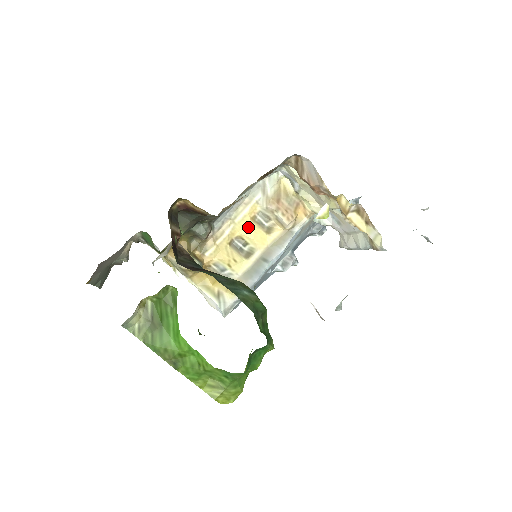
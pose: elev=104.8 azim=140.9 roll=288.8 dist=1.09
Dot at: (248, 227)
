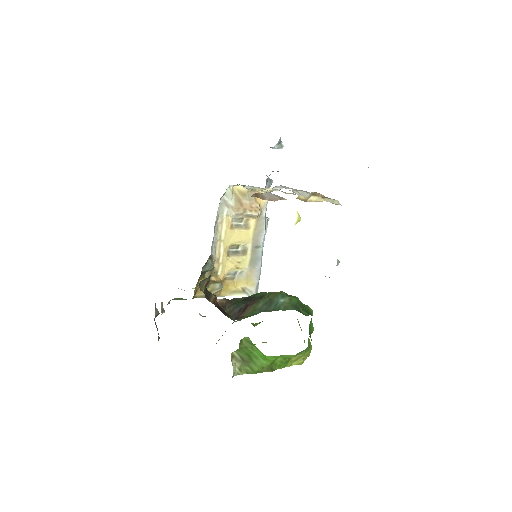
Dot at: (232, 236)
